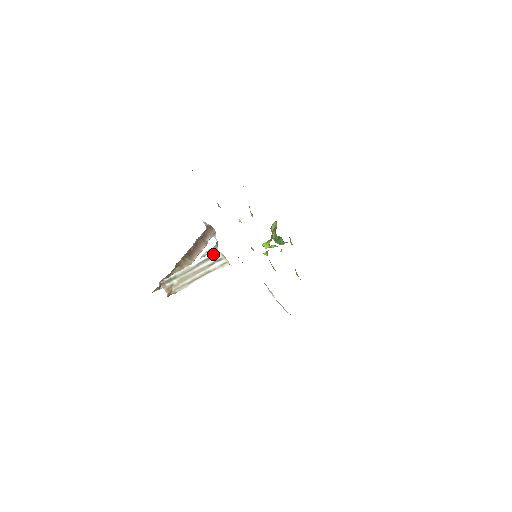
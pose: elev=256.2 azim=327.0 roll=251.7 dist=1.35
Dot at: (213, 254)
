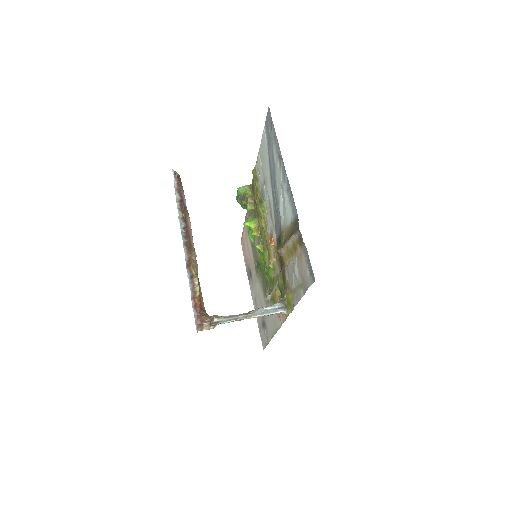
Dot at: occluded
